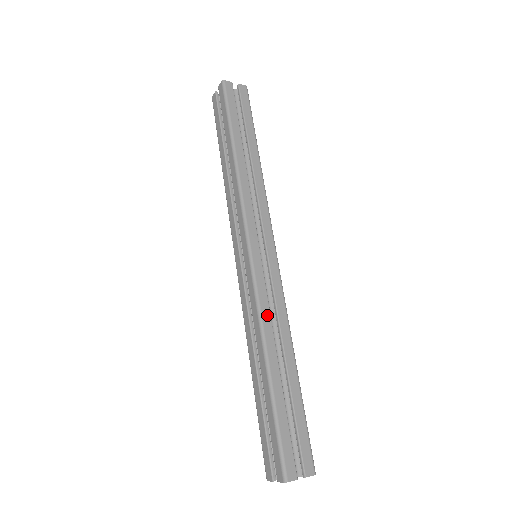
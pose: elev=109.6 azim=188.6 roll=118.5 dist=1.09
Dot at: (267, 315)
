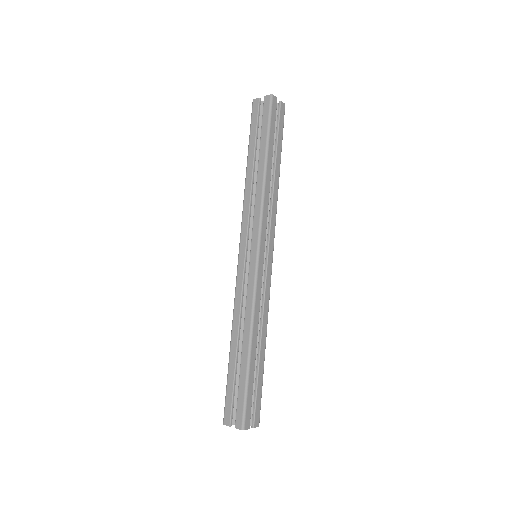
Dot at: (258, 309)
